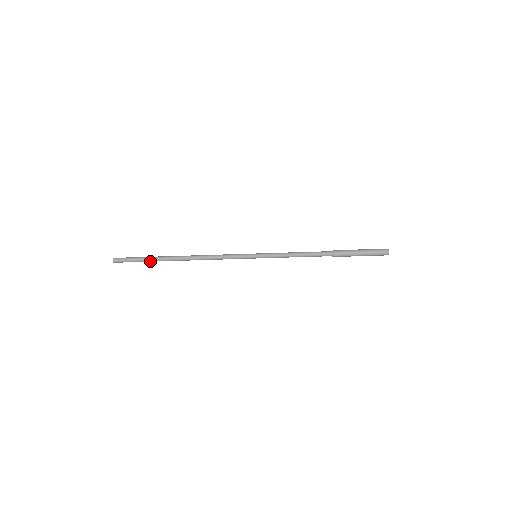
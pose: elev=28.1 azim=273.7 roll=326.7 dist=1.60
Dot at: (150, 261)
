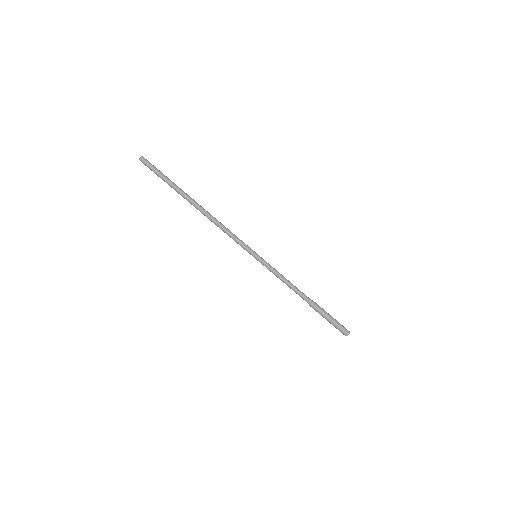
Dot at: (172, 186)
